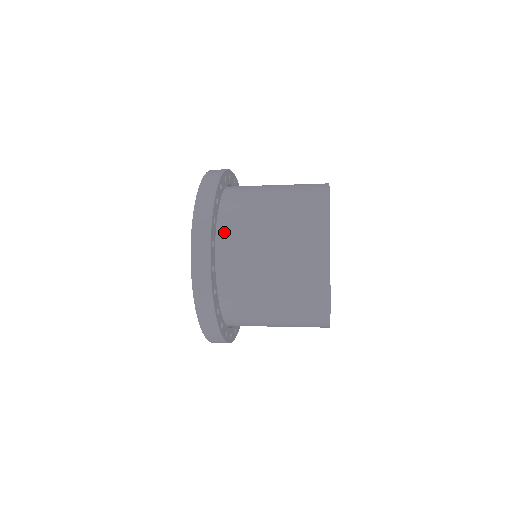
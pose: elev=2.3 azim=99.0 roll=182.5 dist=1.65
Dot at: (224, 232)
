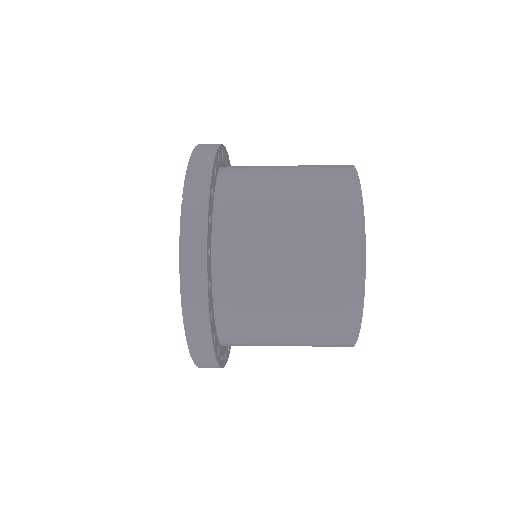
Dot at: (226, 187)
